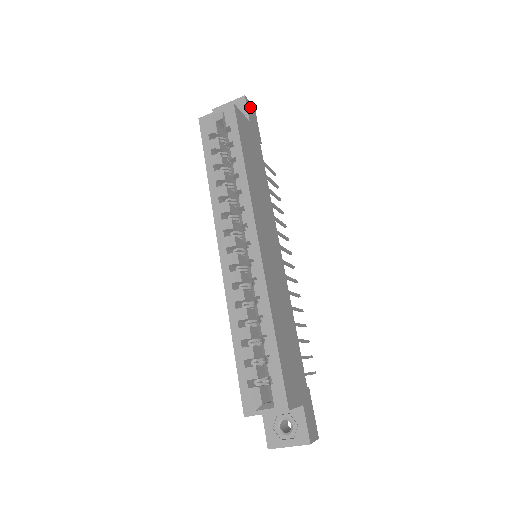
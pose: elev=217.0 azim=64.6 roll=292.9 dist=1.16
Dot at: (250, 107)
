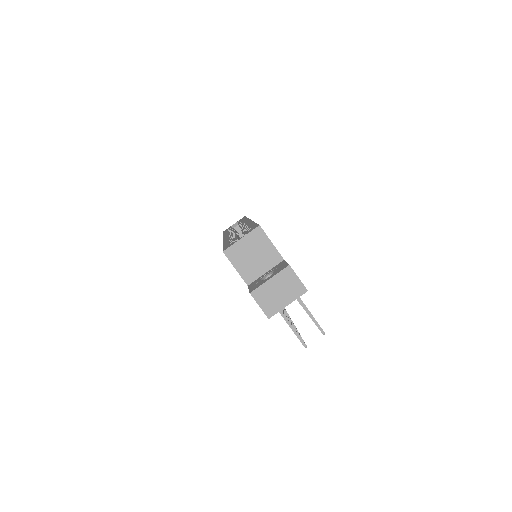
Dot at: occluded
